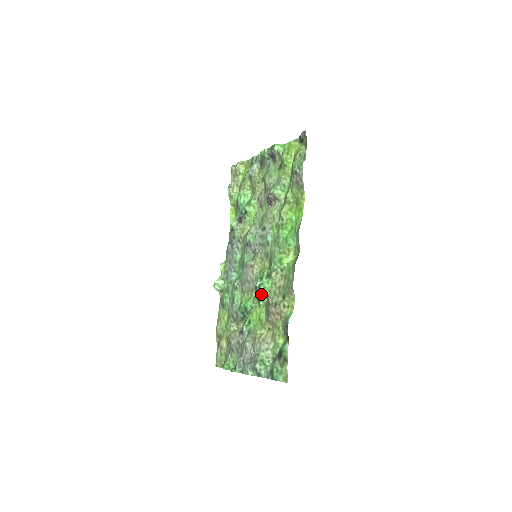
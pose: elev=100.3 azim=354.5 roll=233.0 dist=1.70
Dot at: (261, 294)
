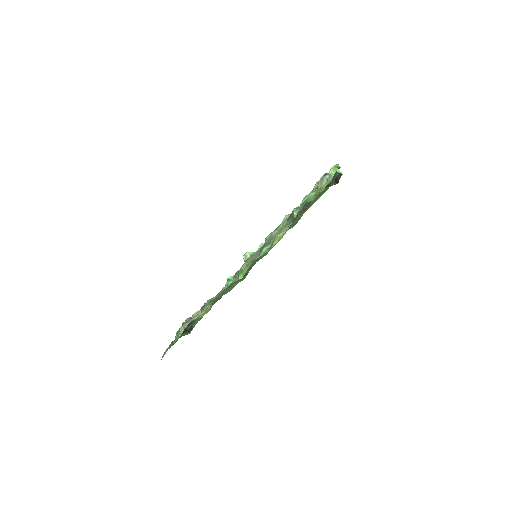
Dot at: occluded
